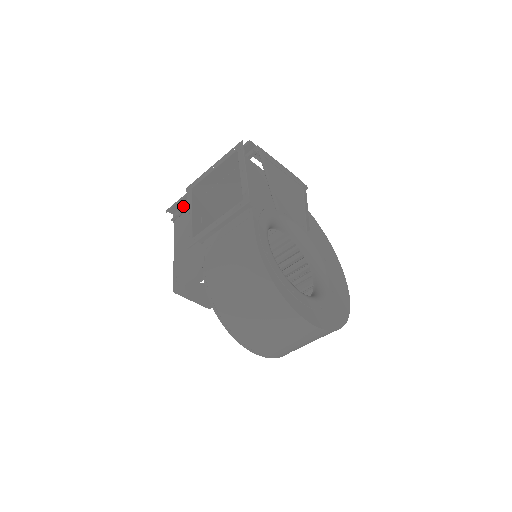
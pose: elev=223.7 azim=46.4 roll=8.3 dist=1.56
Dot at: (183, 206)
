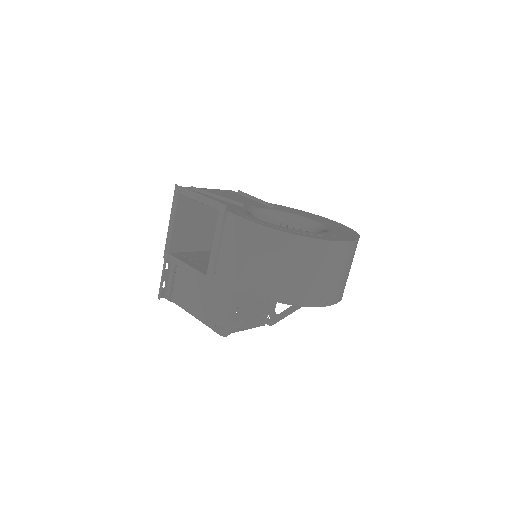
Dot at: (167, 283)
